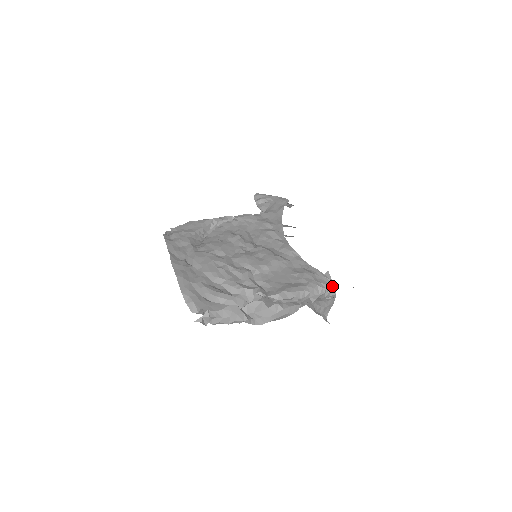
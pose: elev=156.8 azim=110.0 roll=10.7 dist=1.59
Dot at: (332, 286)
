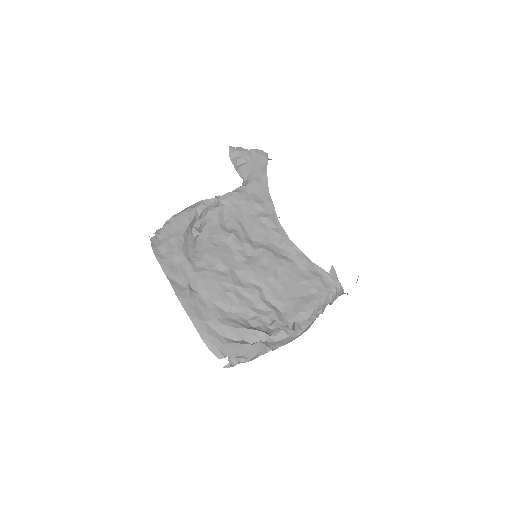
Dot at: (341, 288)
